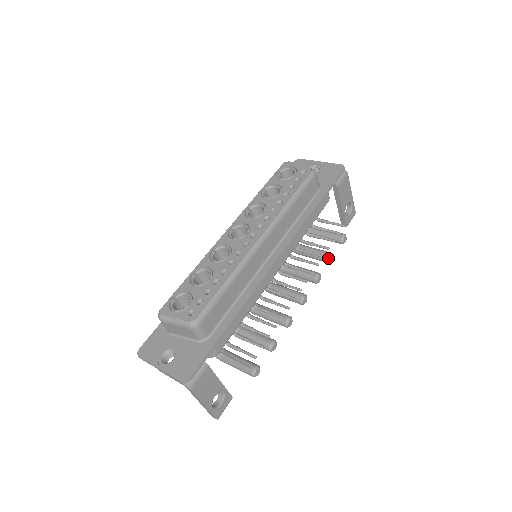
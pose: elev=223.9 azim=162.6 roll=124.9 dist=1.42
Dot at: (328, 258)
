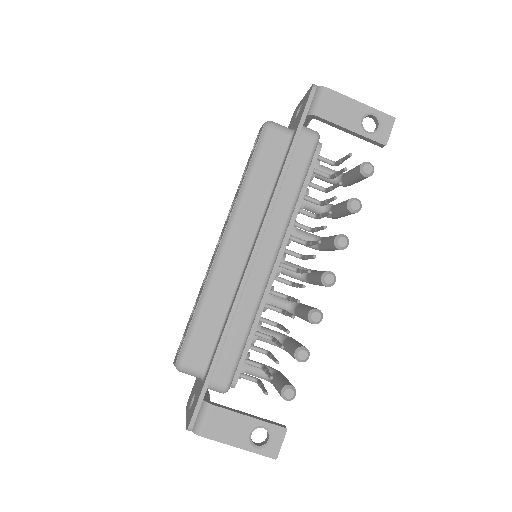
Dot at: (347, 208)
